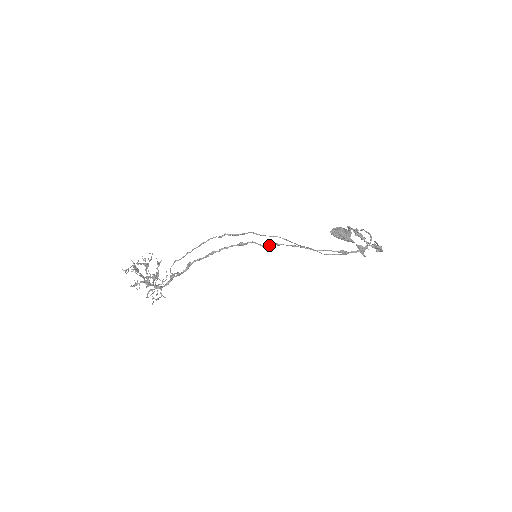
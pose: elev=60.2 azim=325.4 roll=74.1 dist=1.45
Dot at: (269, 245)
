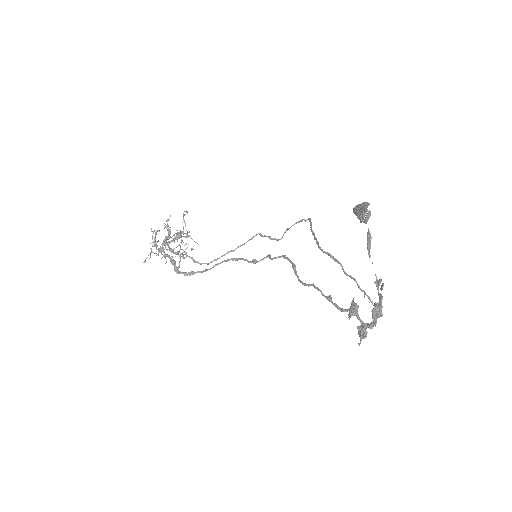
Dot at: (277, 257)
